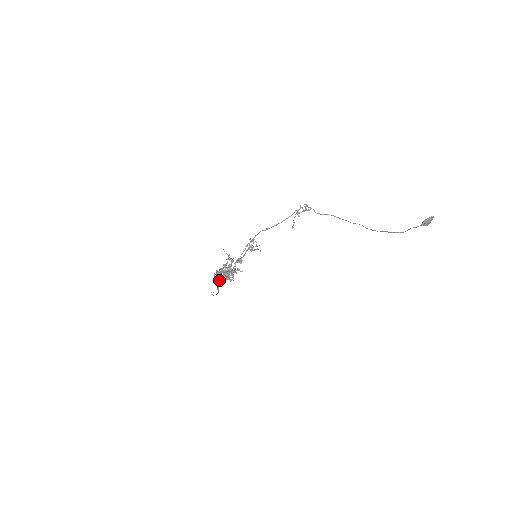
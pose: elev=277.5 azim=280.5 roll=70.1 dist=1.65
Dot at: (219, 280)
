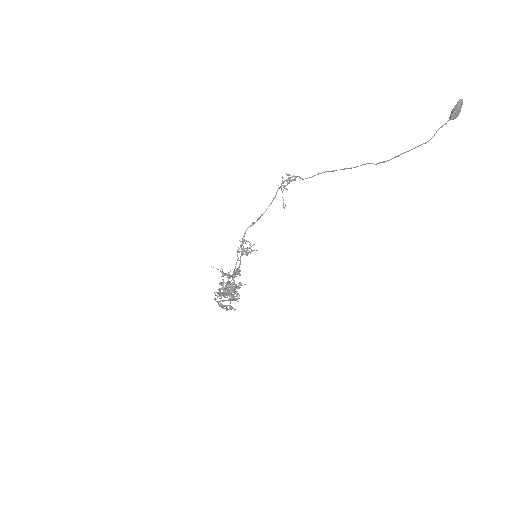
Dot at: (222, 305)
